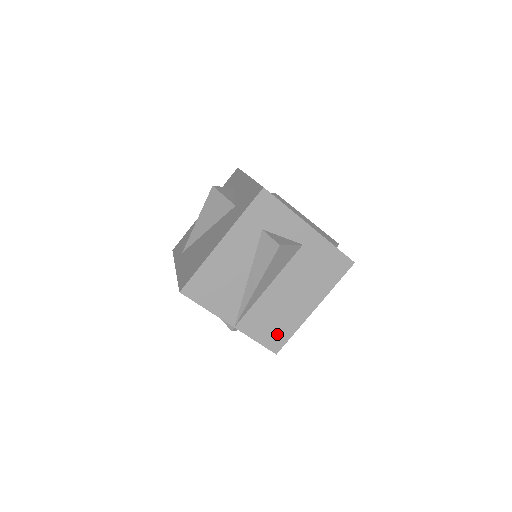
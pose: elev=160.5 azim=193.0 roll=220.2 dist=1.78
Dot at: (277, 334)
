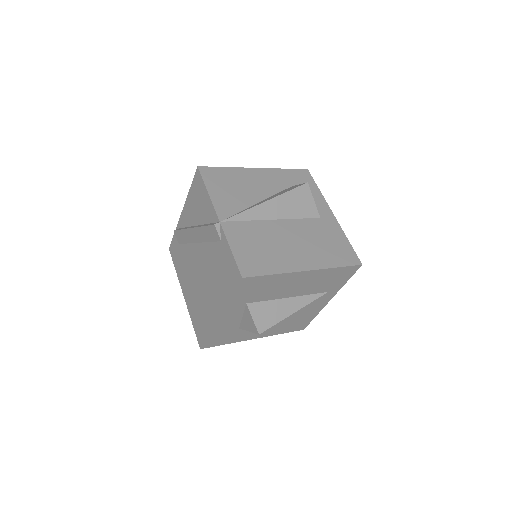
Dot at: (256, 261)
